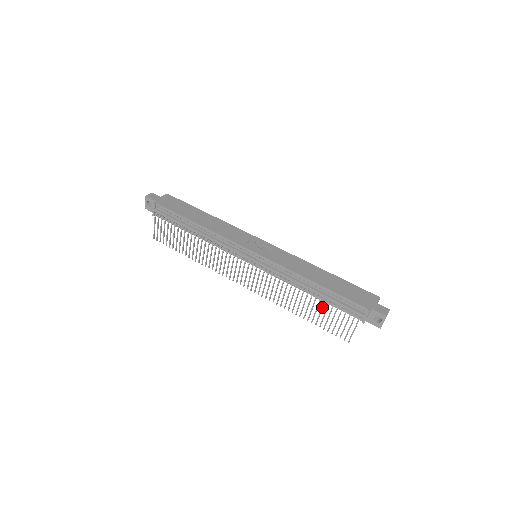
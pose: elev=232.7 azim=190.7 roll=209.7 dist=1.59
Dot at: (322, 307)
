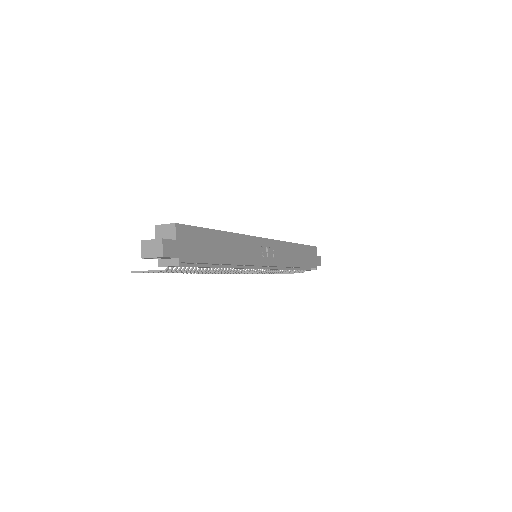
Dot at: occluded
